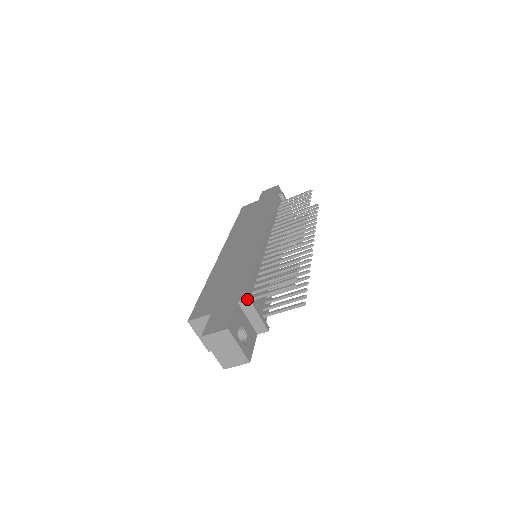
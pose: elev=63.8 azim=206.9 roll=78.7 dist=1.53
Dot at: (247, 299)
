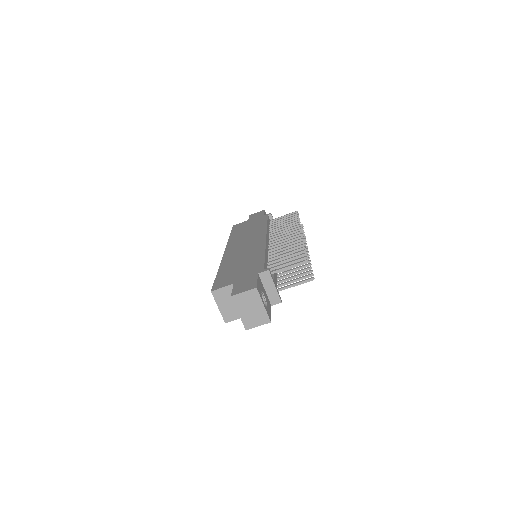
Dot at: (267, 270)
